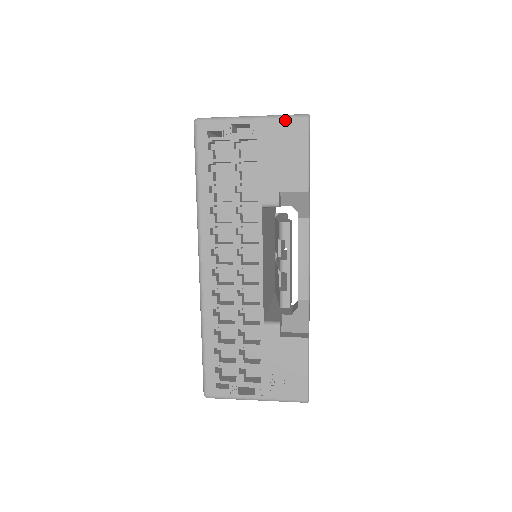
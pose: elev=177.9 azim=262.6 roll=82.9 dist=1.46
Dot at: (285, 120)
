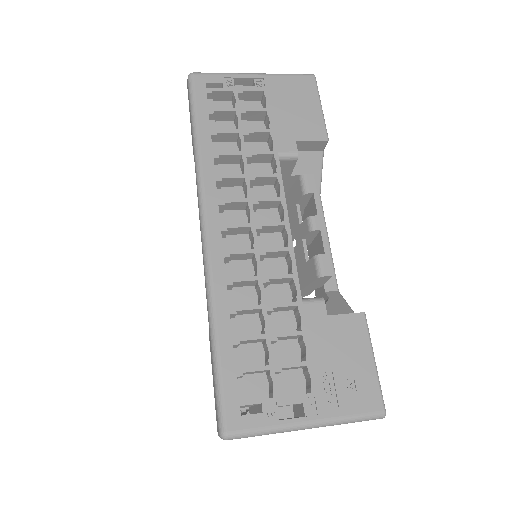
Dot at: (291, 76)
